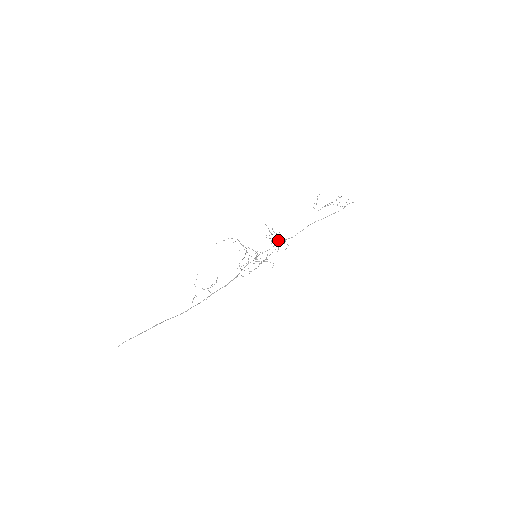
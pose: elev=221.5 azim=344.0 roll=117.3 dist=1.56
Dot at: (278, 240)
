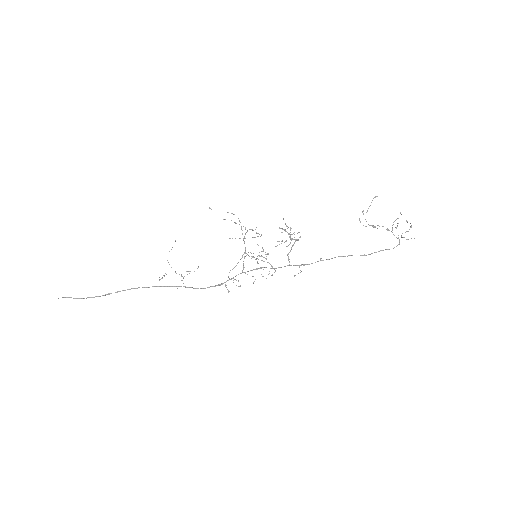
Dot at: (293, 239)
